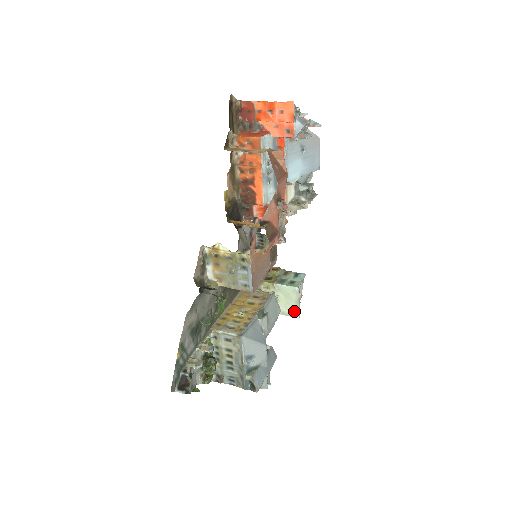
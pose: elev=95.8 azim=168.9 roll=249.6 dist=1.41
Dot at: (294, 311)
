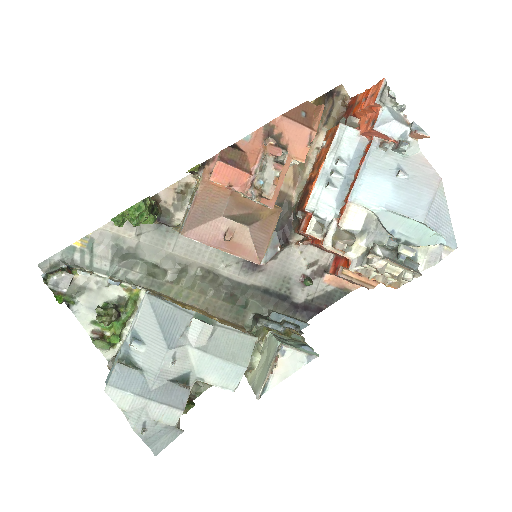
Dot at: (261, 384)
